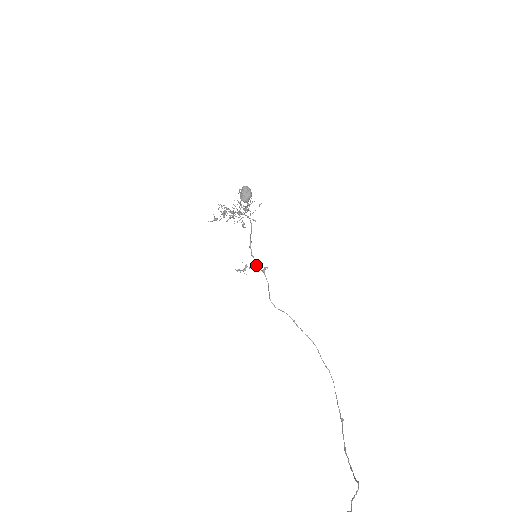
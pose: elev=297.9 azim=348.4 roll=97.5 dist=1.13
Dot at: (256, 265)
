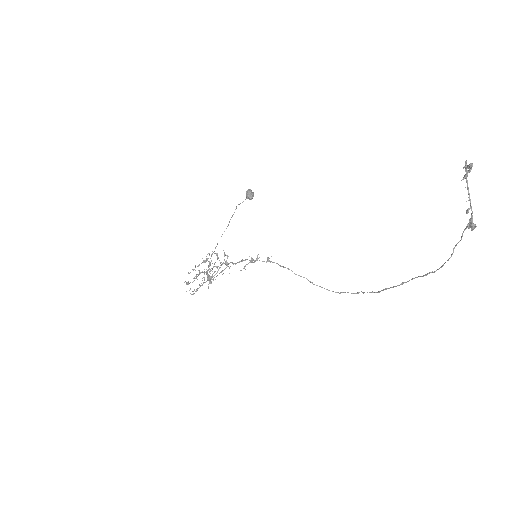
Dot at: (259, 260)
